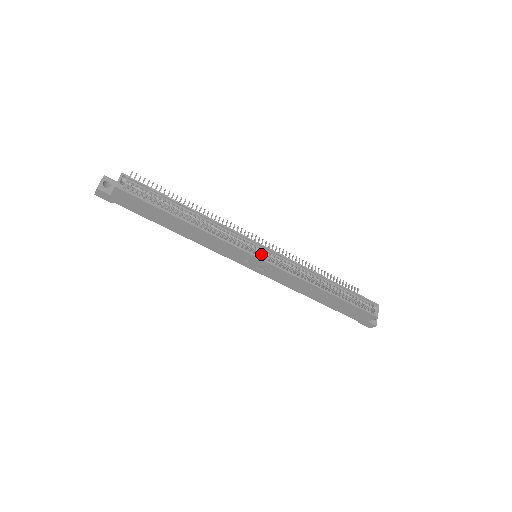
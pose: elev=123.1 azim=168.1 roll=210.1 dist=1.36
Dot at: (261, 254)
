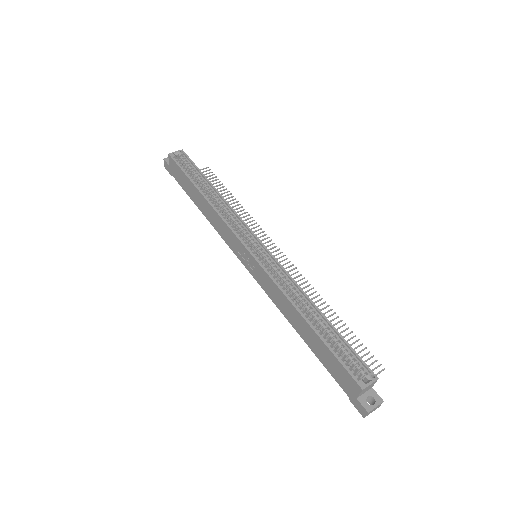
Dot at: (257, 251)
